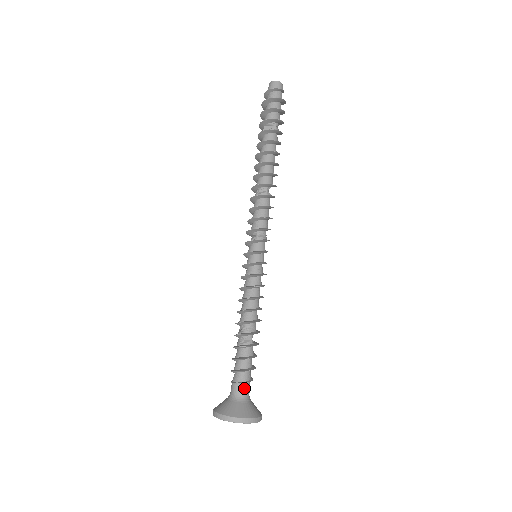
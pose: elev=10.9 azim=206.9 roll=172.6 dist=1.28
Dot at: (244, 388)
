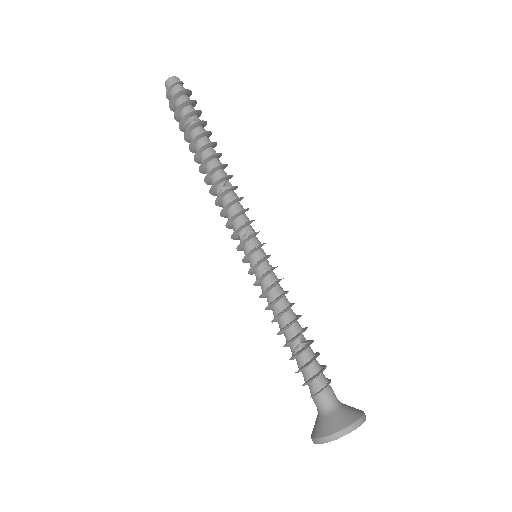
Dot at: (322, 398)
